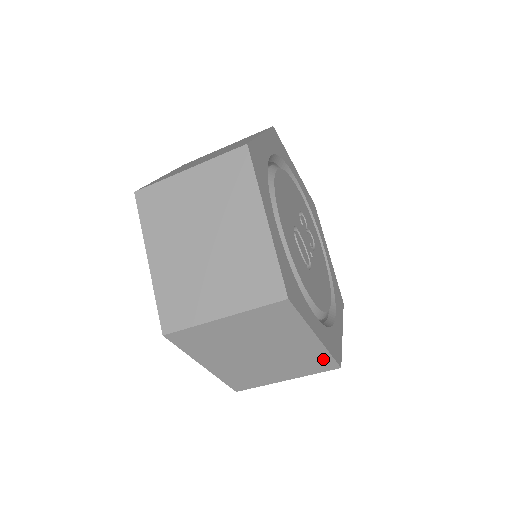
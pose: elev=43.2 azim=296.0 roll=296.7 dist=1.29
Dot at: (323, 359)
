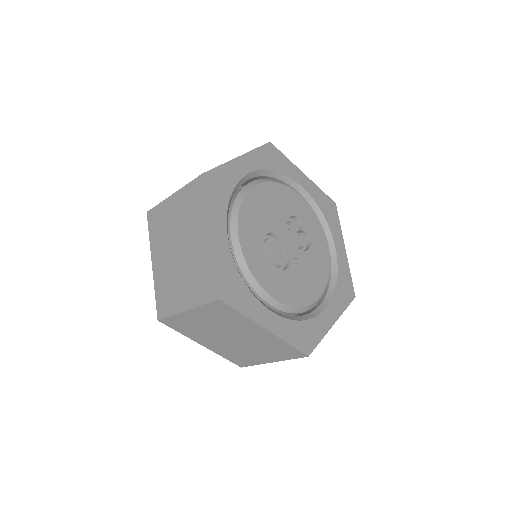
Dot at: (287, 348)
